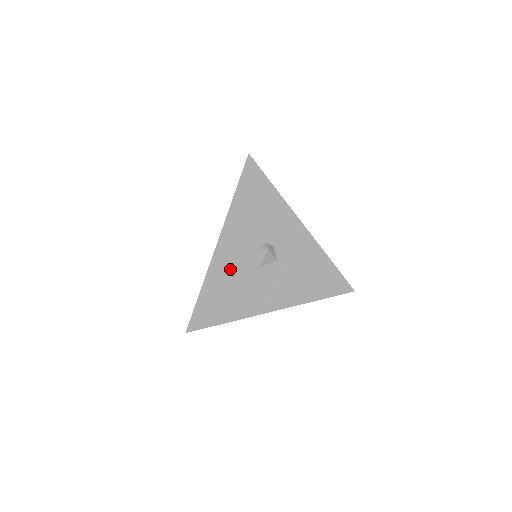
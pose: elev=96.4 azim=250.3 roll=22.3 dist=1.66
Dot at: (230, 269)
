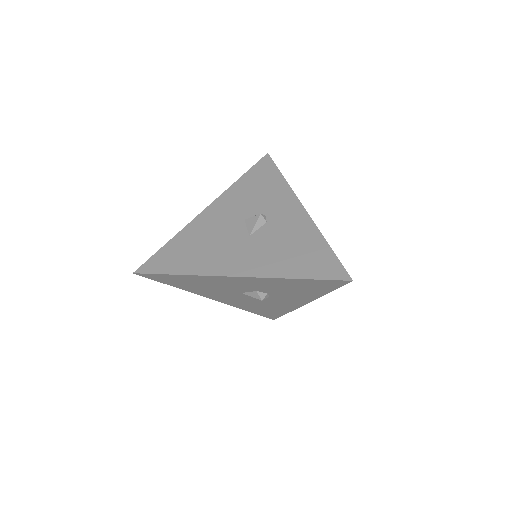
Dot at: (221, 283)
